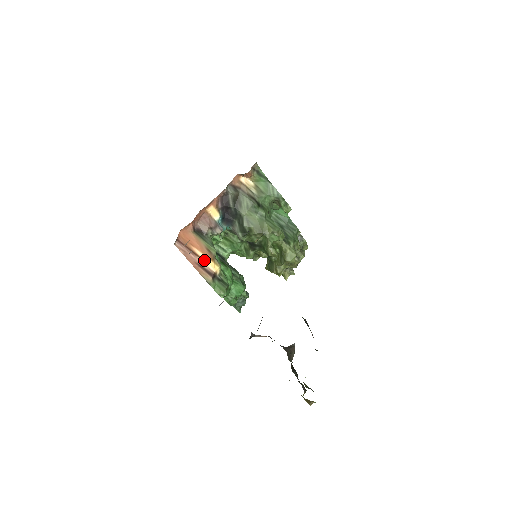
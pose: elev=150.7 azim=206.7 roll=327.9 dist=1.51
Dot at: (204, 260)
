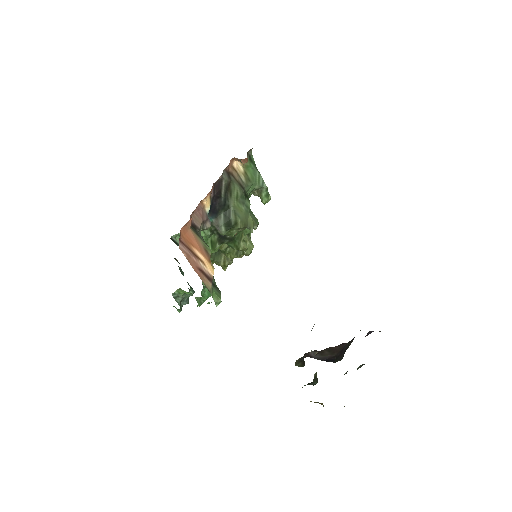
Dot at: (204, 263)
